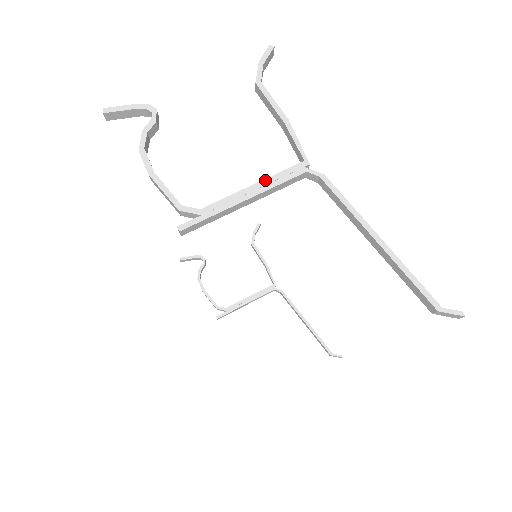
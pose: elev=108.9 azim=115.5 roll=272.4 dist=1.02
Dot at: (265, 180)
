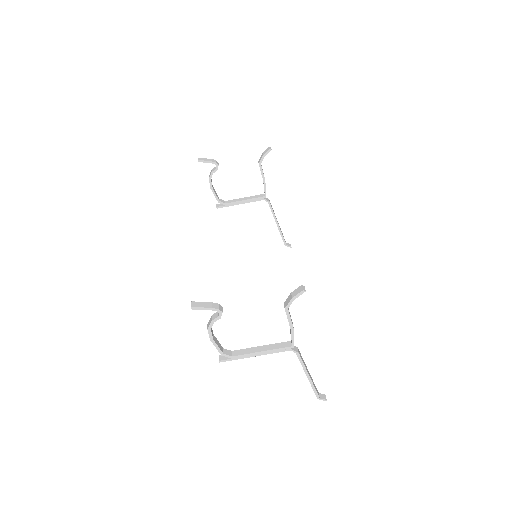
Dot at: (269, 351)
